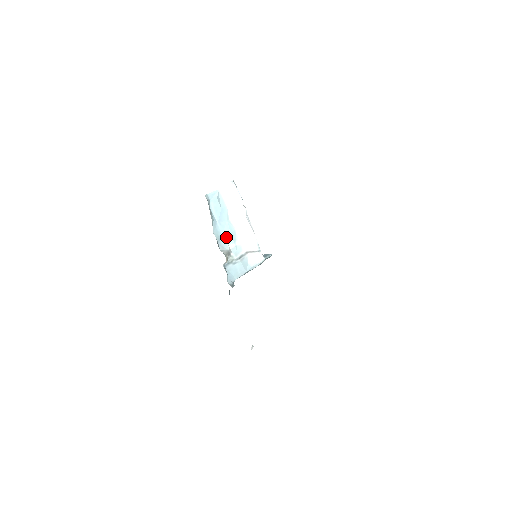
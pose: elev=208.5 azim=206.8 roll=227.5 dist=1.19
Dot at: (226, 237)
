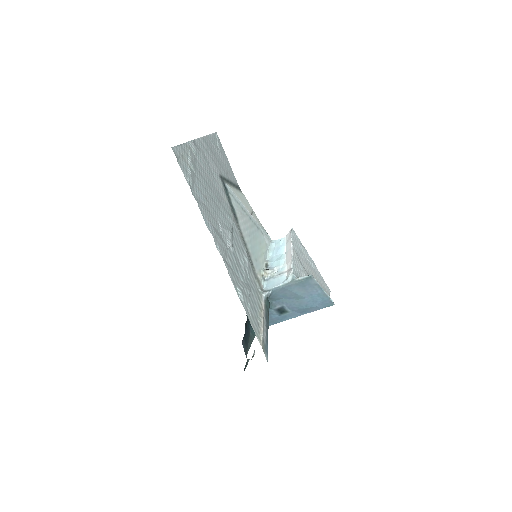
Dot at: (277, 263)
